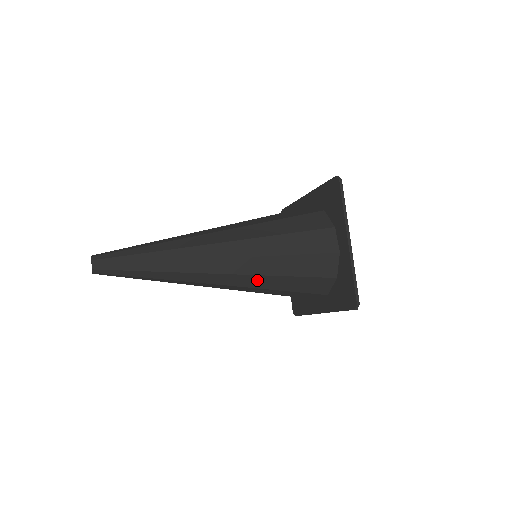
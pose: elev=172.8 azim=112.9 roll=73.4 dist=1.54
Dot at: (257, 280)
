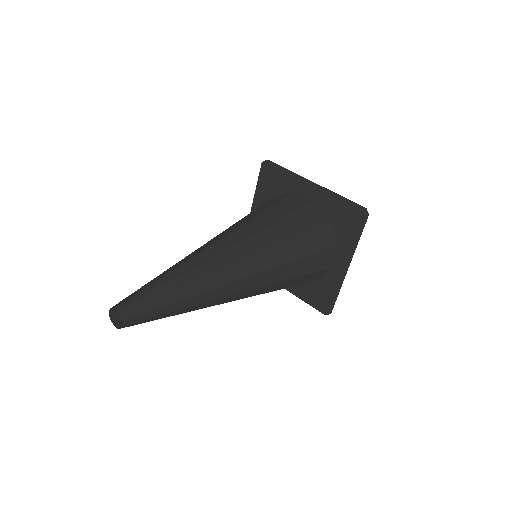
Dot at: occluded
